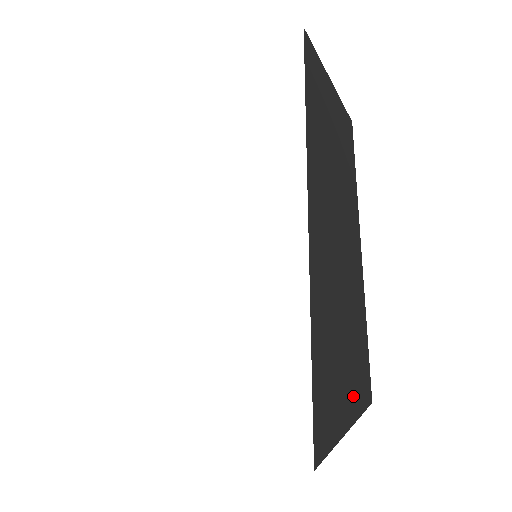
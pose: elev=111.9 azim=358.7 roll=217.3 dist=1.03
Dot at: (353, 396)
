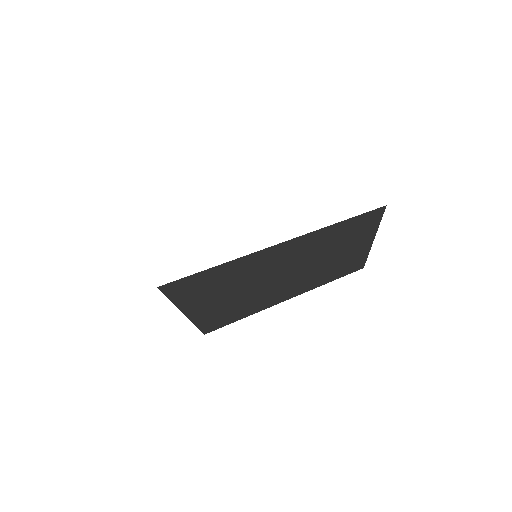
Dot at: (202, 313)
